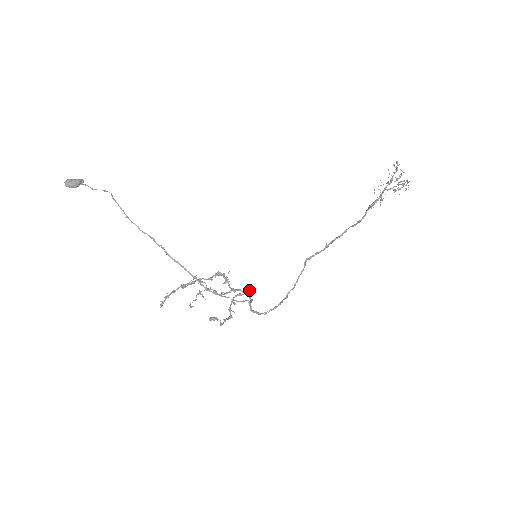
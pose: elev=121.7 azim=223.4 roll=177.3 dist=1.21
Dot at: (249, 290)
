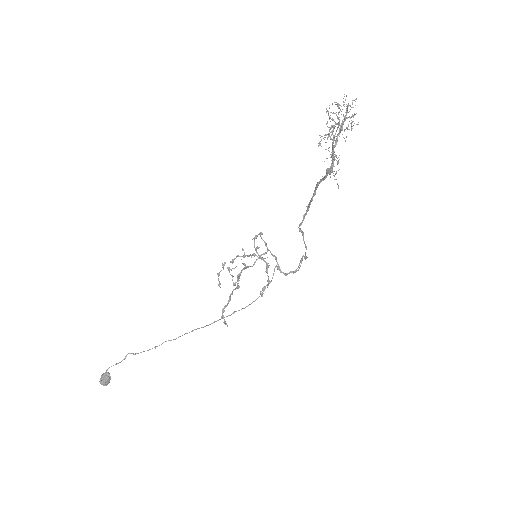
Dot at: occluded
